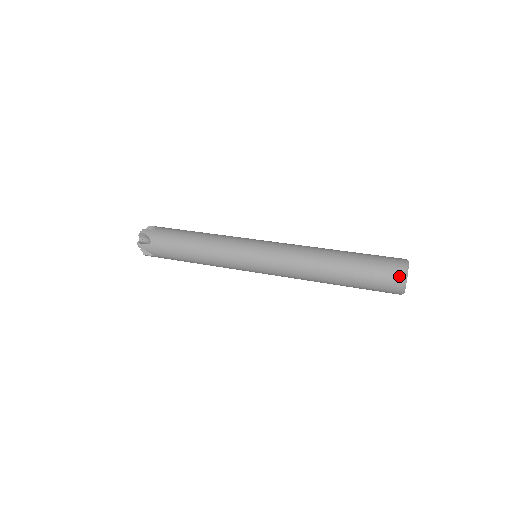
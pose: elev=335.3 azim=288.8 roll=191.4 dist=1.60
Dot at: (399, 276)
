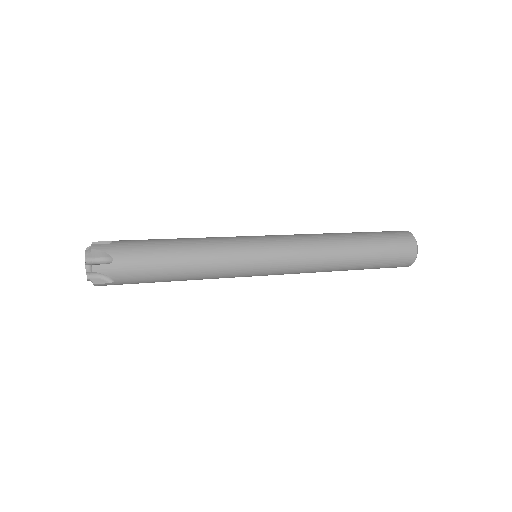
Dot at: (404, 231)
